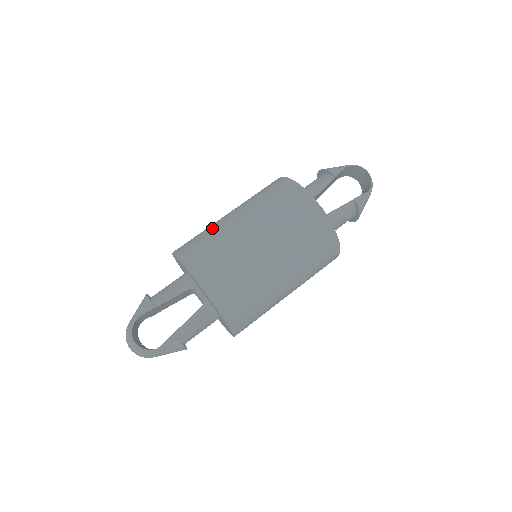
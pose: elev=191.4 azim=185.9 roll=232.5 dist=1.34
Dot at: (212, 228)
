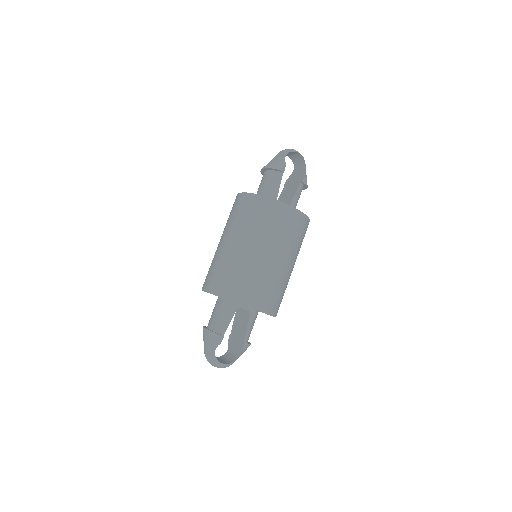
Dot at: (229, 262)
